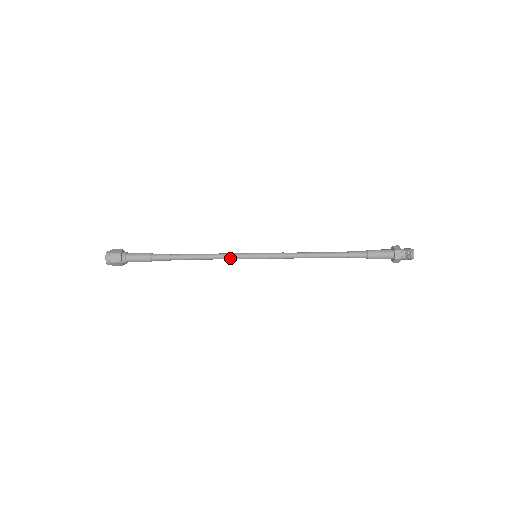
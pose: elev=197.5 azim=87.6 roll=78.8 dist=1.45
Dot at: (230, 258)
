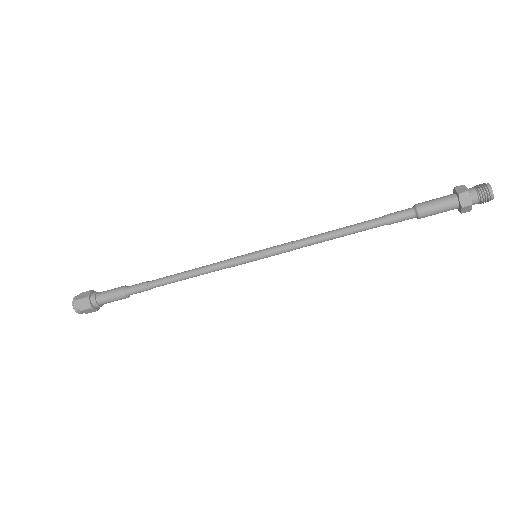
Dot at: (221, 264)
